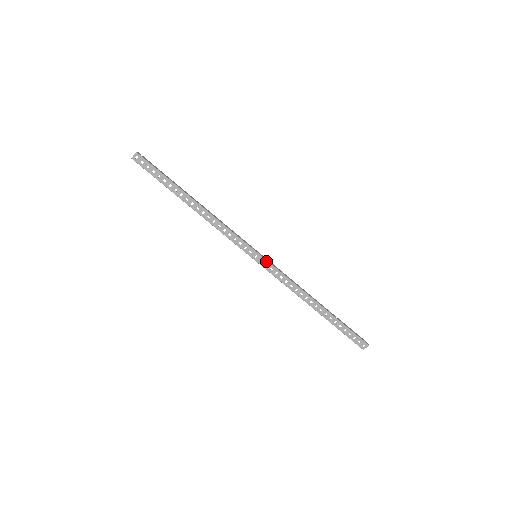
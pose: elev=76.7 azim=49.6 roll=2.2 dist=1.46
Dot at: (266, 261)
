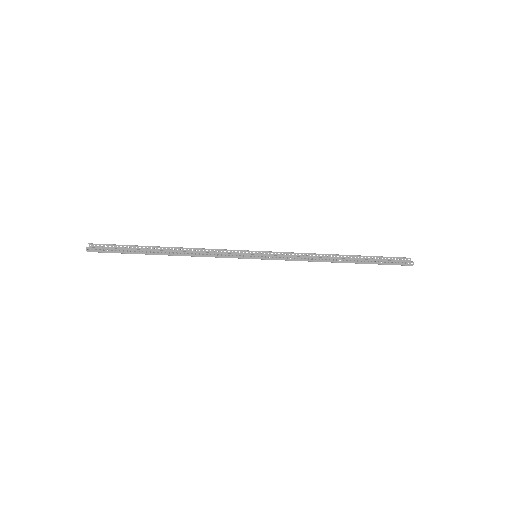
Dot at: (268, 259)
